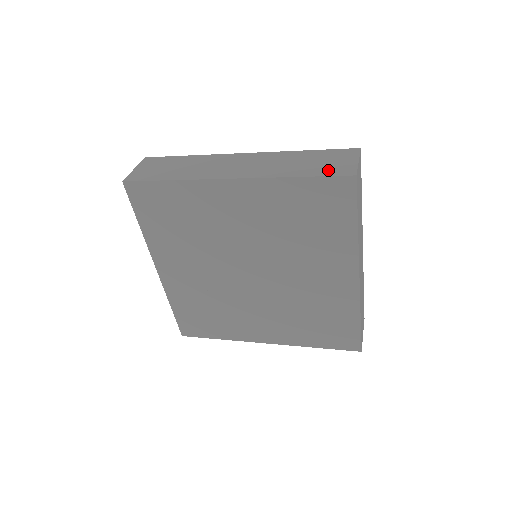
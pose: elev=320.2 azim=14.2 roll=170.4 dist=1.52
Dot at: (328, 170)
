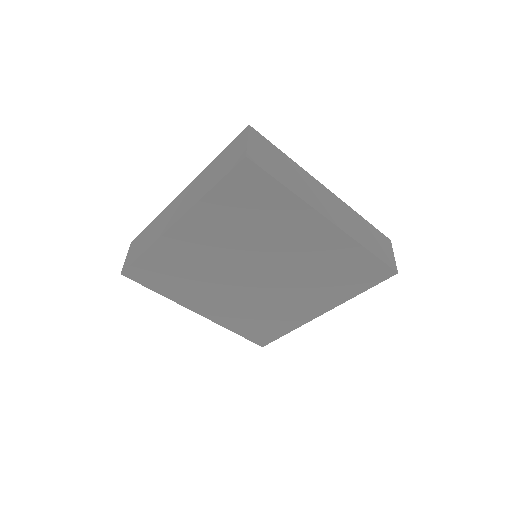
Dot at: (229, 166)
